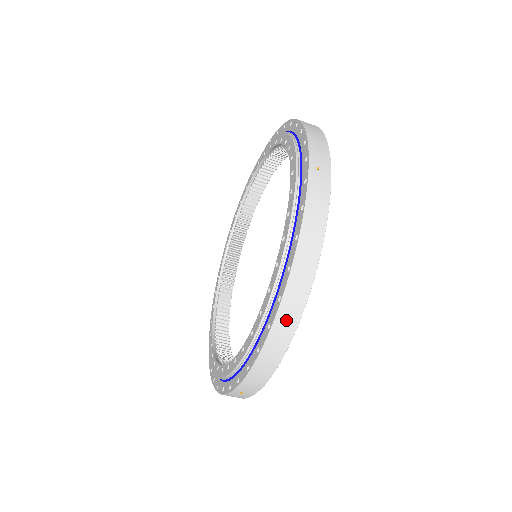
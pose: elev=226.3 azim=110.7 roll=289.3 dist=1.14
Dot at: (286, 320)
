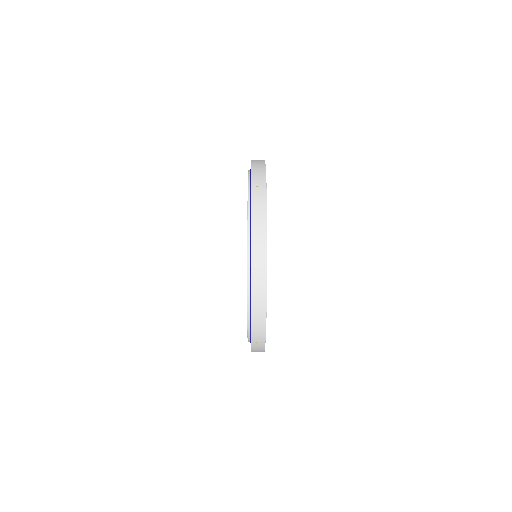
Dot at: (258, 282)
